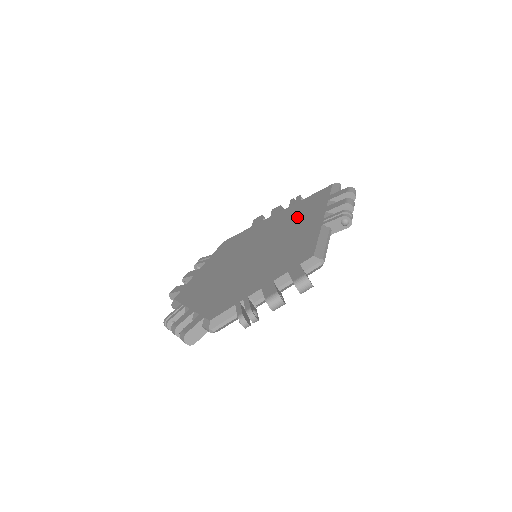
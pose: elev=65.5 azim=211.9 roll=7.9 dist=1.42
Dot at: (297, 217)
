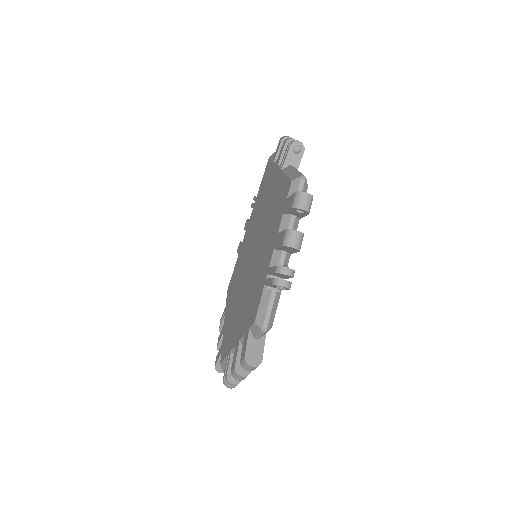
Dot at: (262, 199)
